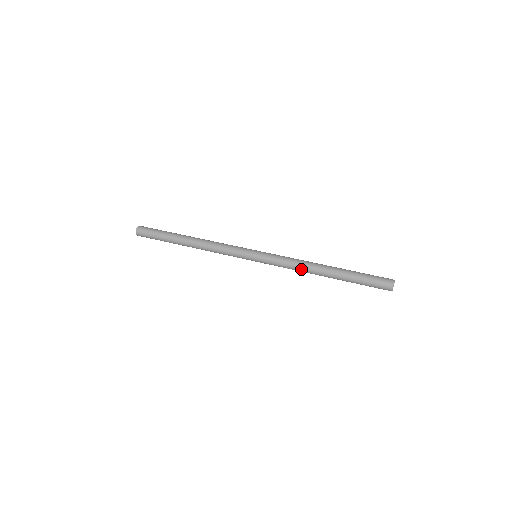
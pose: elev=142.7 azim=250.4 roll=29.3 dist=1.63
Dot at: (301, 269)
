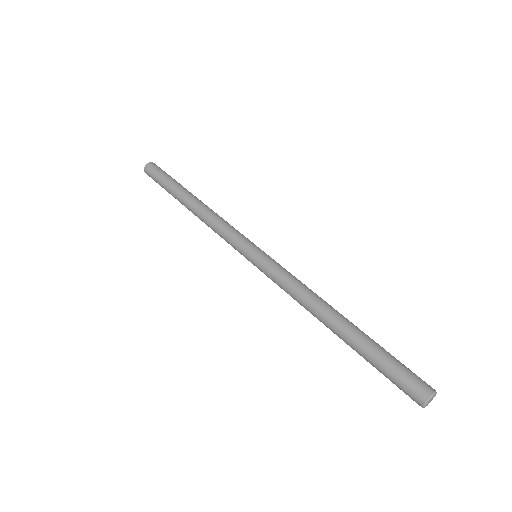
Dot at: (303, 298)
